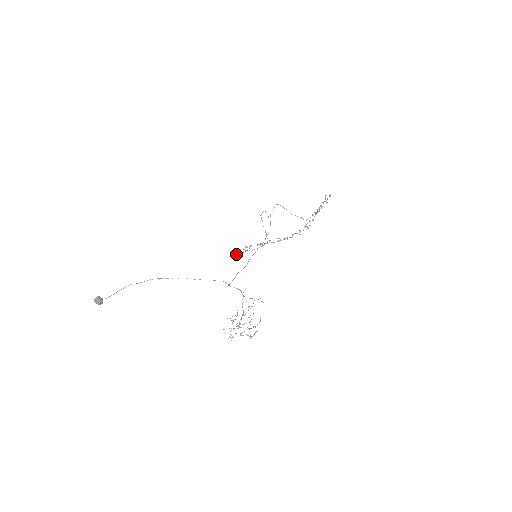
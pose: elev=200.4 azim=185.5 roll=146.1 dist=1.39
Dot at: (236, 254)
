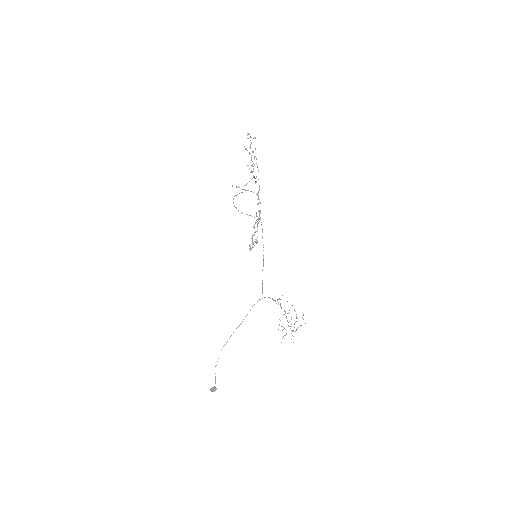
Dot at: occluded
